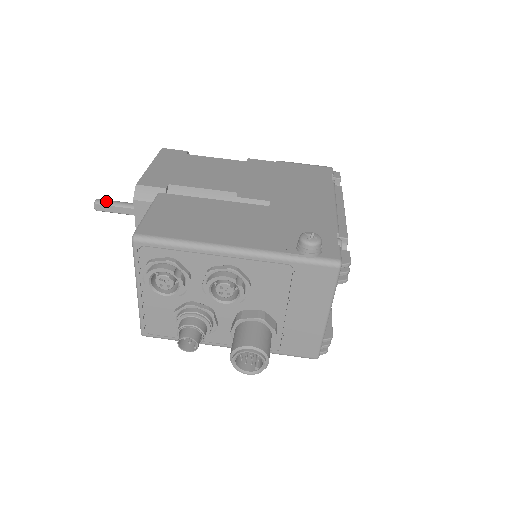
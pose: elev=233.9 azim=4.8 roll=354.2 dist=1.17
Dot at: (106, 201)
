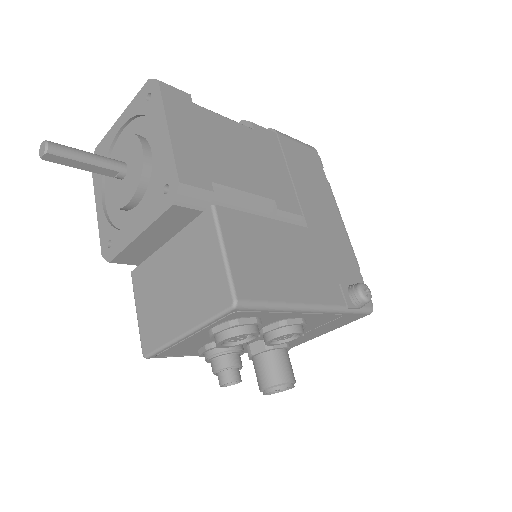
Dot at: (65, 150)
